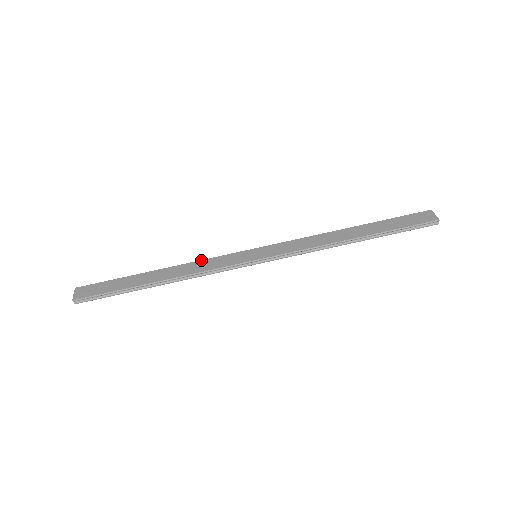
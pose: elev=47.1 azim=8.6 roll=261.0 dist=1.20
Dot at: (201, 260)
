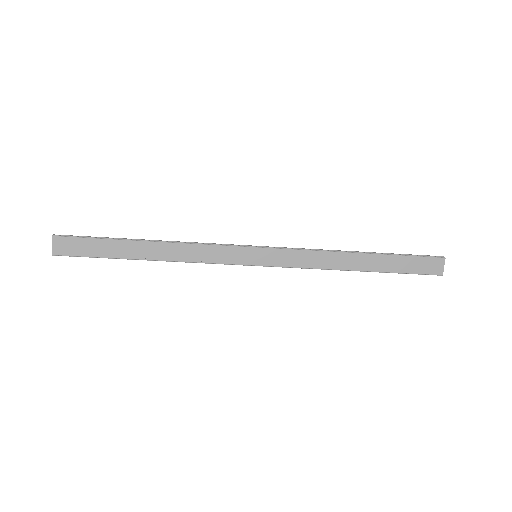
Dot at: (198, 244)
